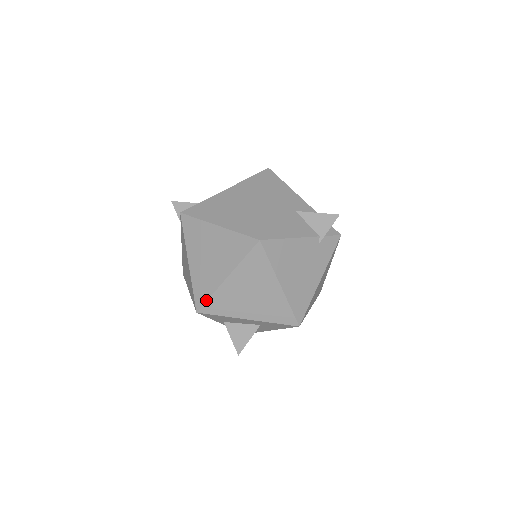
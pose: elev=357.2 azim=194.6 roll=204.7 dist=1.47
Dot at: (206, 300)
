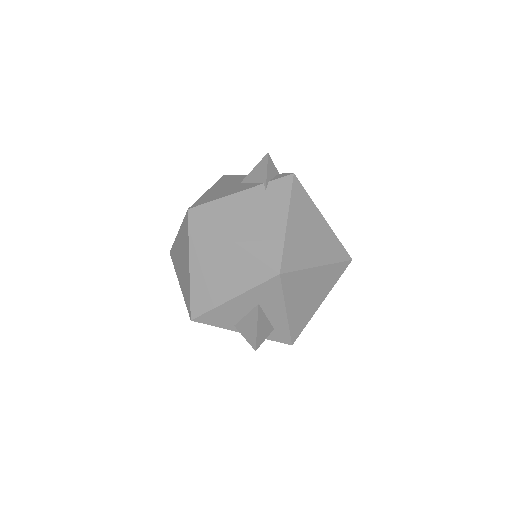
Dot at: (190, 301)
